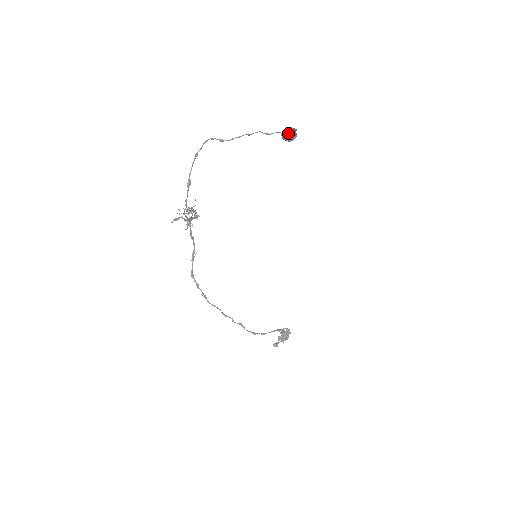
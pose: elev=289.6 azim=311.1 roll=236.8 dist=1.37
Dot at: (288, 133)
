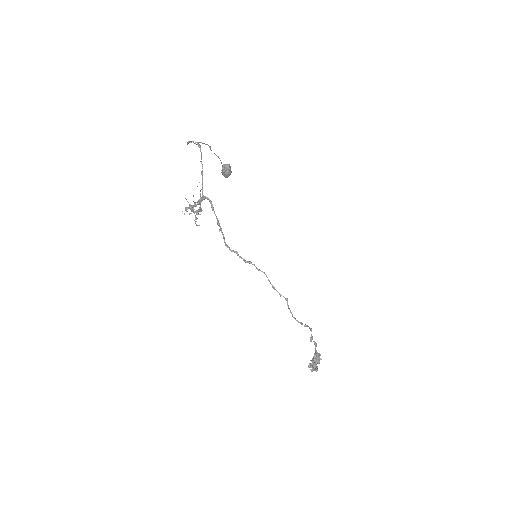
Dot at: (227, 164)
